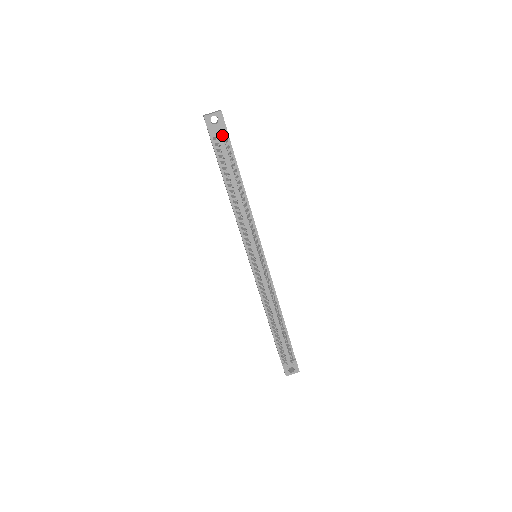
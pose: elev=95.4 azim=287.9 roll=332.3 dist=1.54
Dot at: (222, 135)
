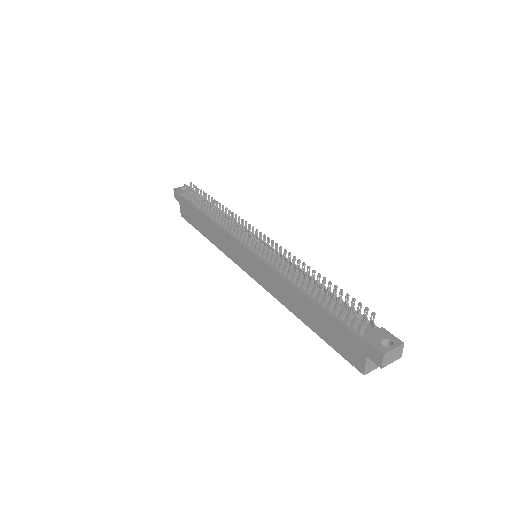
Dot at: (190, 186)
